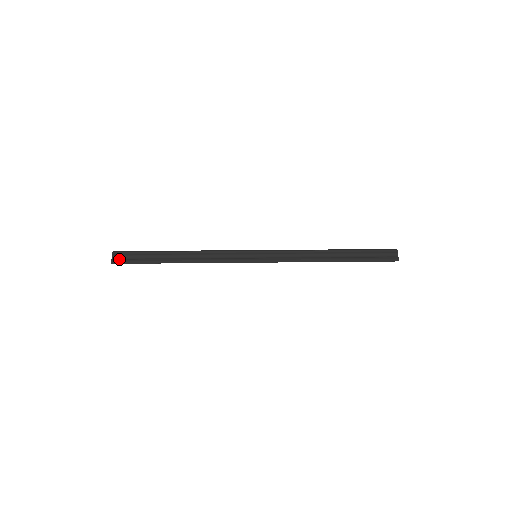
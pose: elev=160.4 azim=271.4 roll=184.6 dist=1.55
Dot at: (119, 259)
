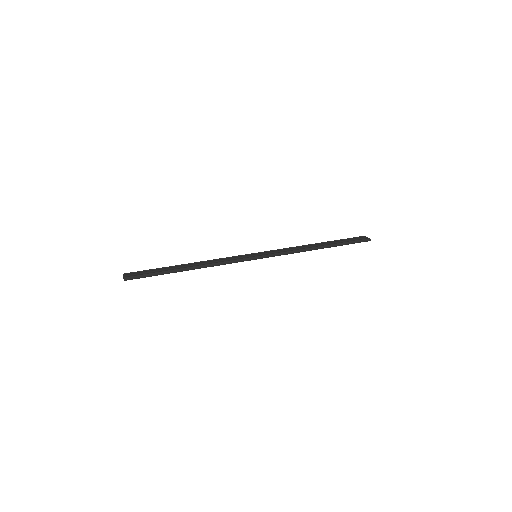
Dot at: (131, 276)
